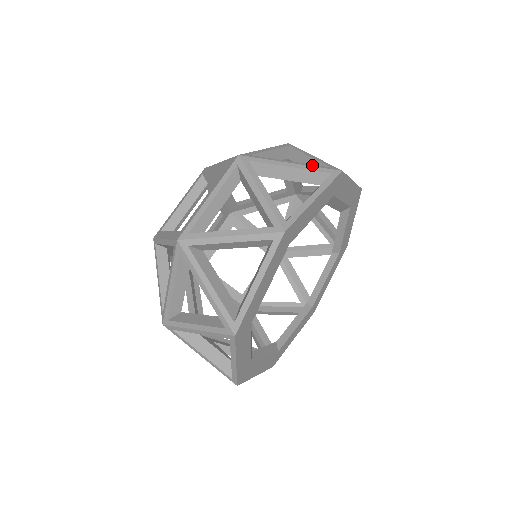
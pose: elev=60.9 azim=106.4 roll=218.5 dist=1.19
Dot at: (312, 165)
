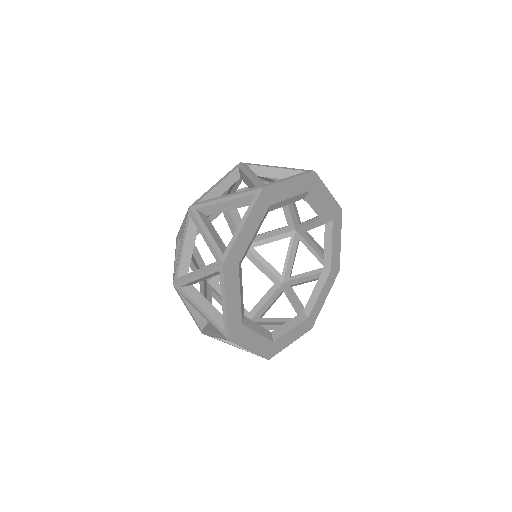
Dot at: (206, 268)
